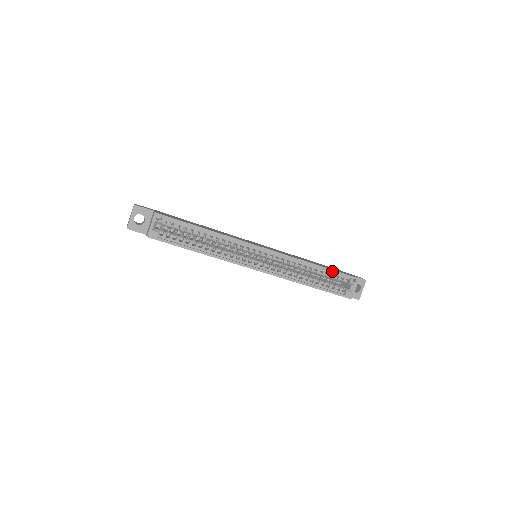
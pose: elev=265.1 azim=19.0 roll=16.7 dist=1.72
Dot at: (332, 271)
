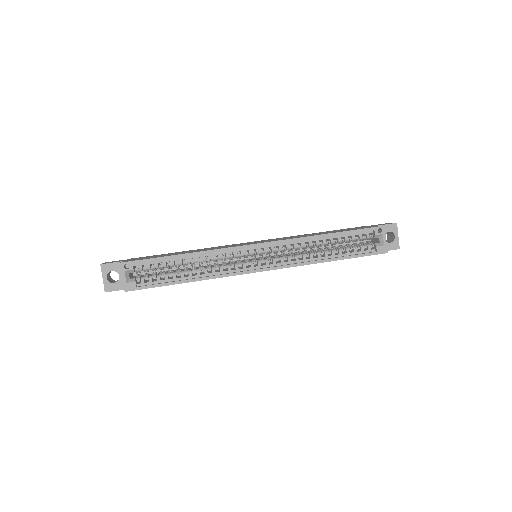
Dot at: (347, 232)
